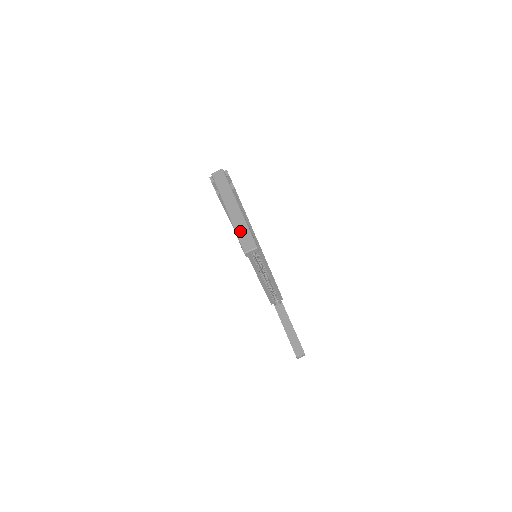
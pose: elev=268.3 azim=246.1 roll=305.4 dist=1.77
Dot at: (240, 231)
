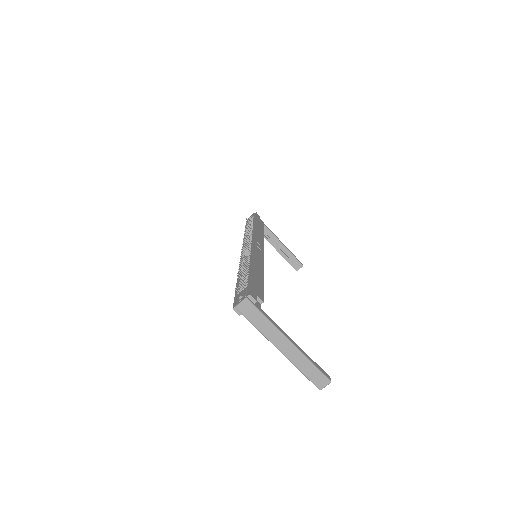
Dot at: (306, 370)
